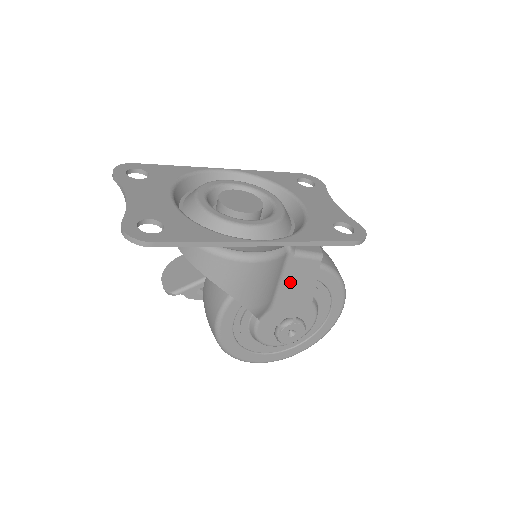
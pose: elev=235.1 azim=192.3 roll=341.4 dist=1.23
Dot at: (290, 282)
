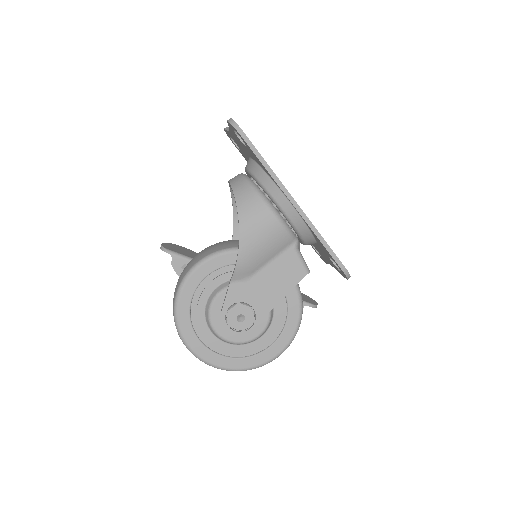
Dot at: (275, 271)
